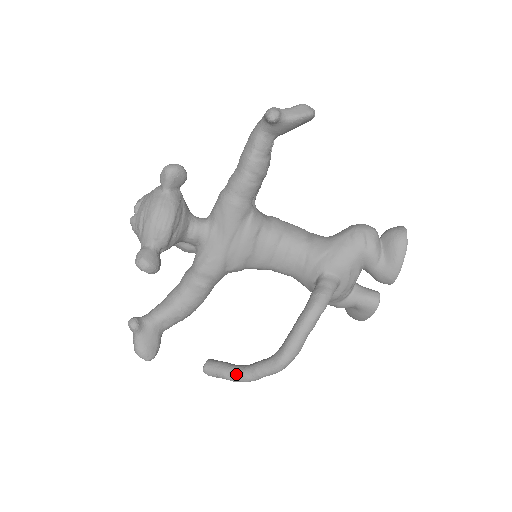
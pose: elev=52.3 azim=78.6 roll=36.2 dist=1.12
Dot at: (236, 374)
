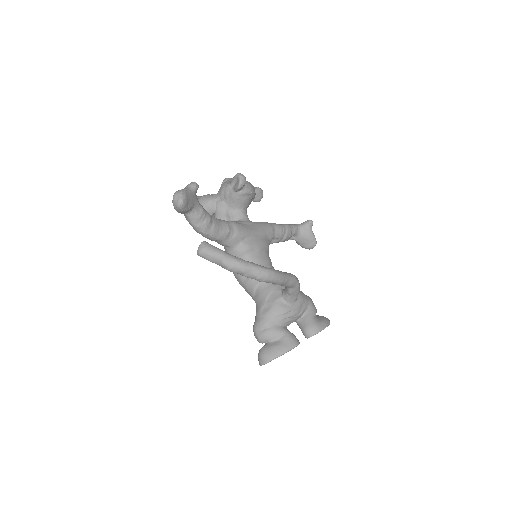
Dot at: occluded
